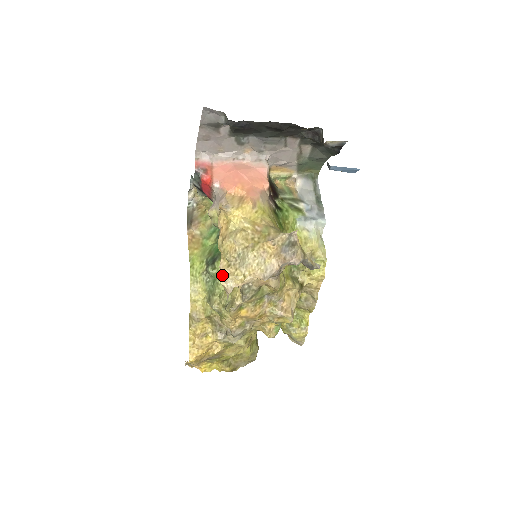
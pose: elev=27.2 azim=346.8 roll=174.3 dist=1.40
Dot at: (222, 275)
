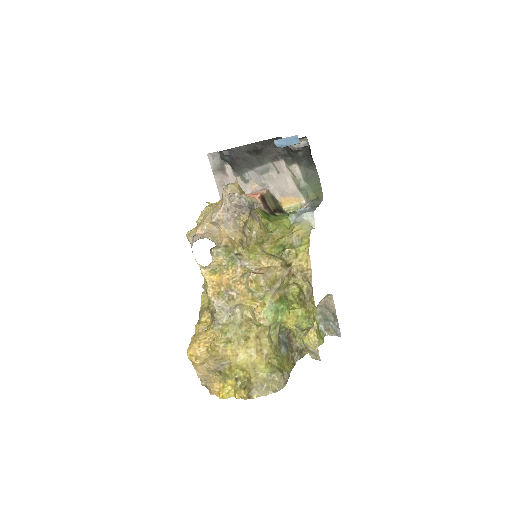
Dot at: (188, 231)
